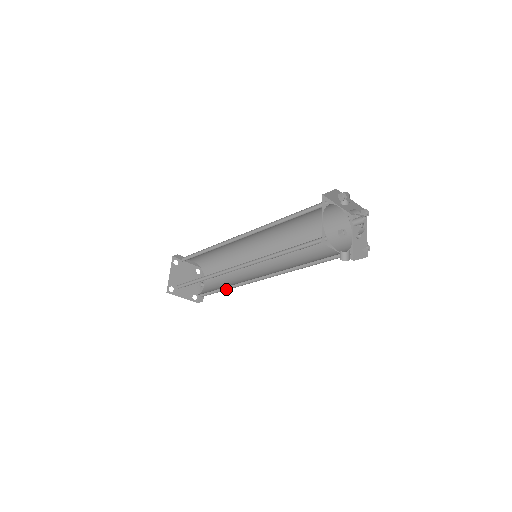
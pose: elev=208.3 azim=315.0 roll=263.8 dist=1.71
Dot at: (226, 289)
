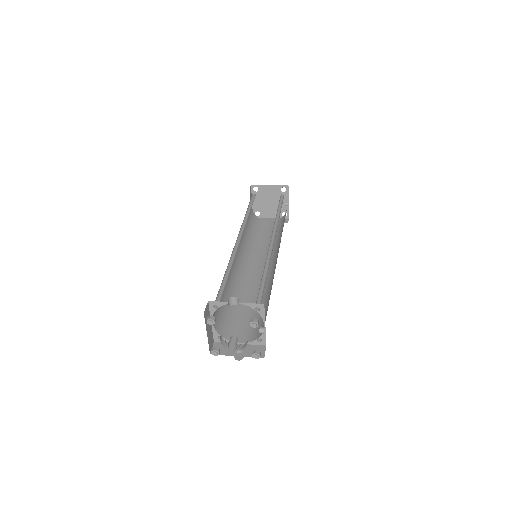
Dot at: occluded
